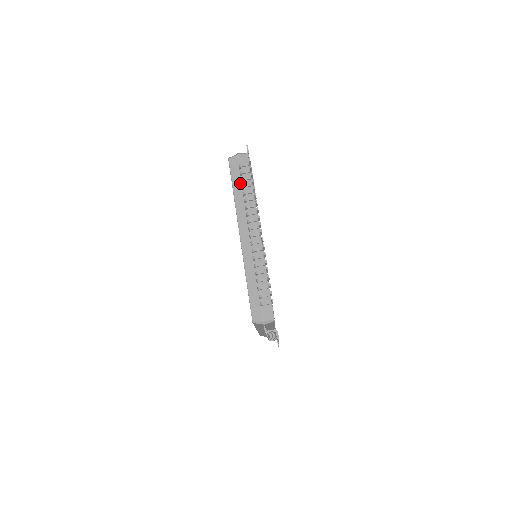
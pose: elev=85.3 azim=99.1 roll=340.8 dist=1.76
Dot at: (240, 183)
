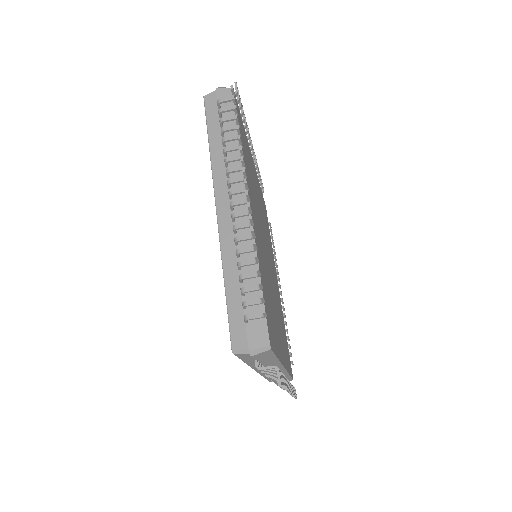
Dot at: (219, 128)
